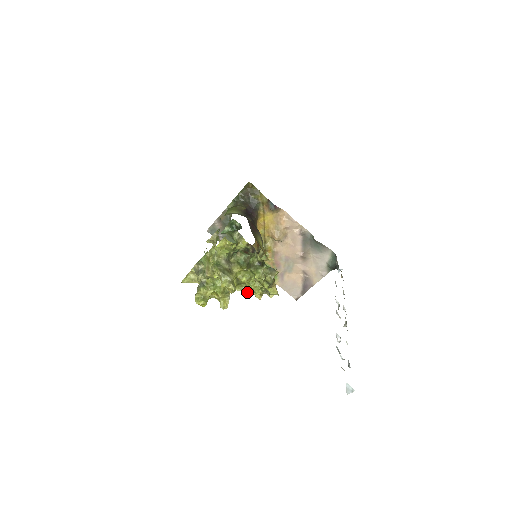
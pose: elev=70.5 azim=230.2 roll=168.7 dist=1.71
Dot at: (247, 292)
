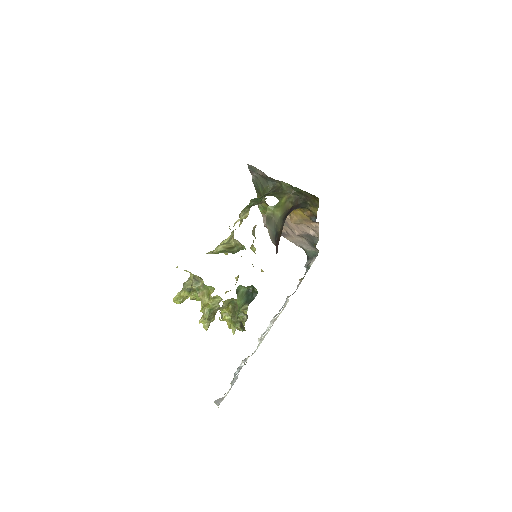
Dot at: occluded
